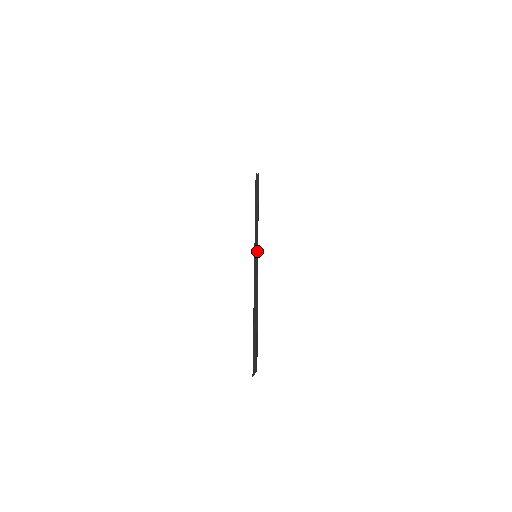
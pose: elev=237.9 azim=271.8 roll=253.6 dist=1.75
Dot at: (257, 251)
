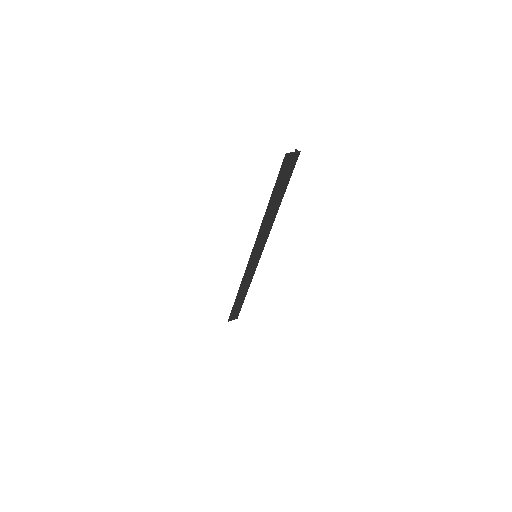
Dot at: (260, 256)
